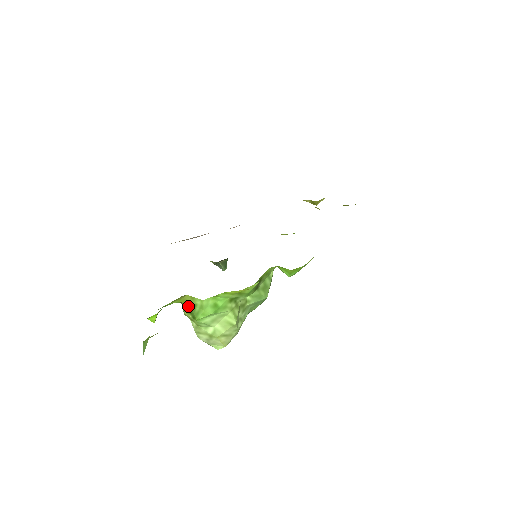
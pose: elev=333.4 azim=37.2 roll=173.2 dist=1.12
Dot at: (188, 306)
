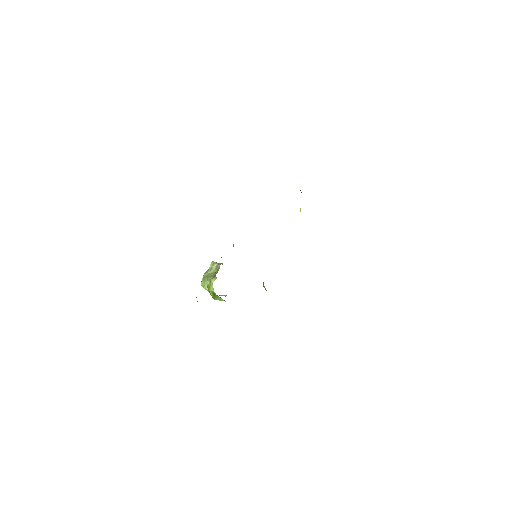
Dot at: (215, 294)
